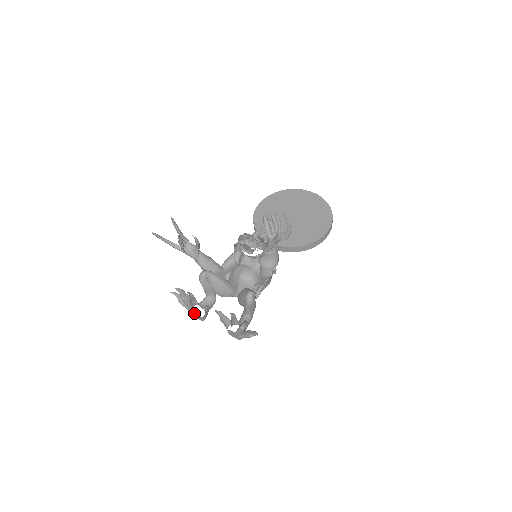
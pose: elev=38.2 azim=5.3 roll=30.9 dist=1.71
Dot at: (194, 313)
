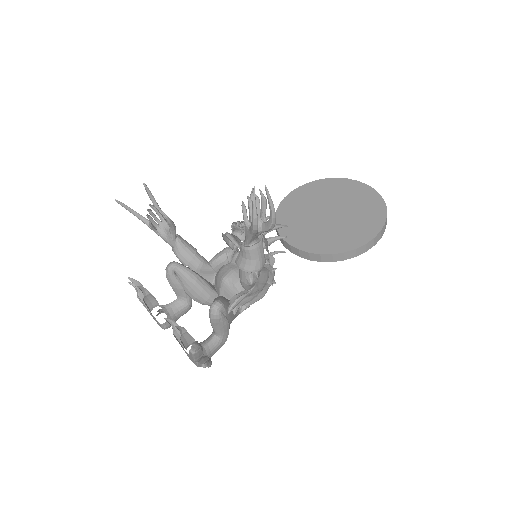
Dot at: (153, 317)
